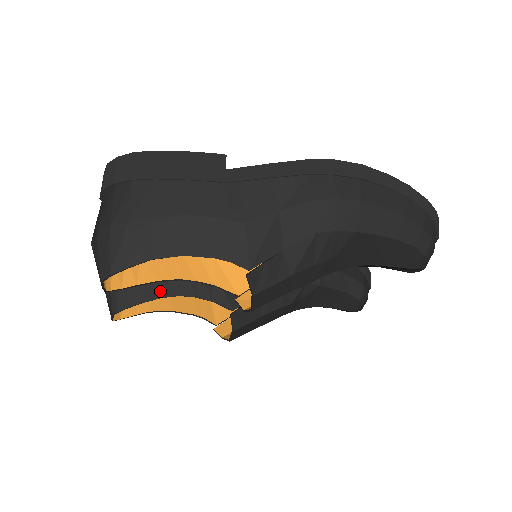
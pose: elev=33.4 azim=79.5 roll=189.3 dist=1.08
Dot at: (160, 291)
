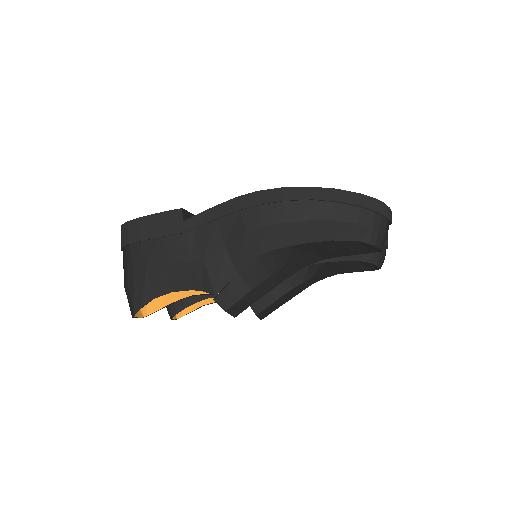
Dot at: (195, 297)
